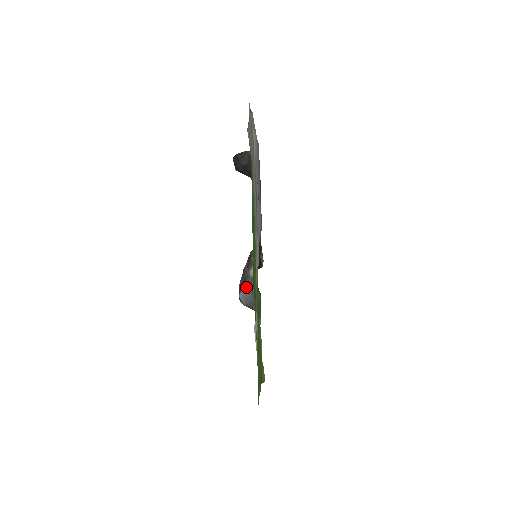
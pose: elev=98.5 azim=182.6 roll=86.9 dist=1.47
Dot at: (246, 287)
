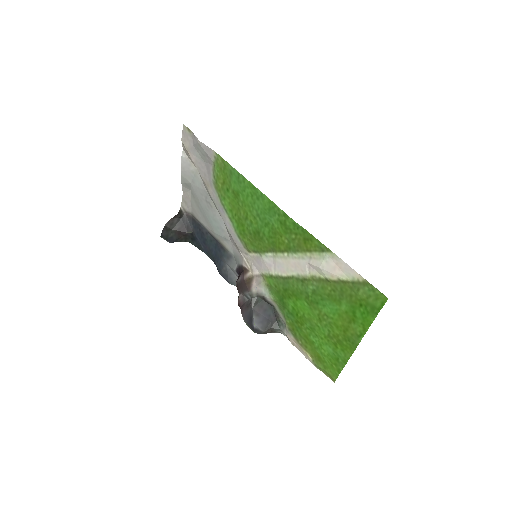
Dot at: (255, 311)
